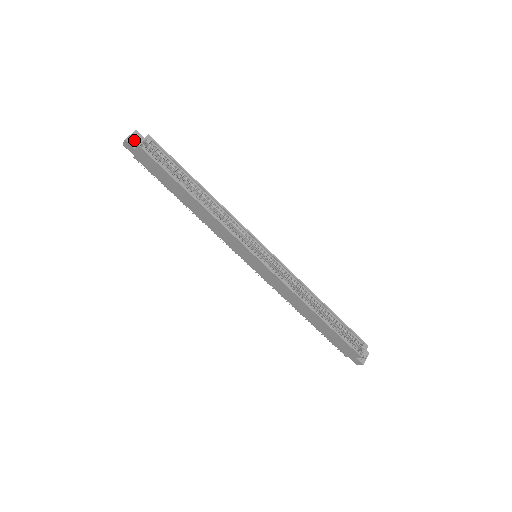
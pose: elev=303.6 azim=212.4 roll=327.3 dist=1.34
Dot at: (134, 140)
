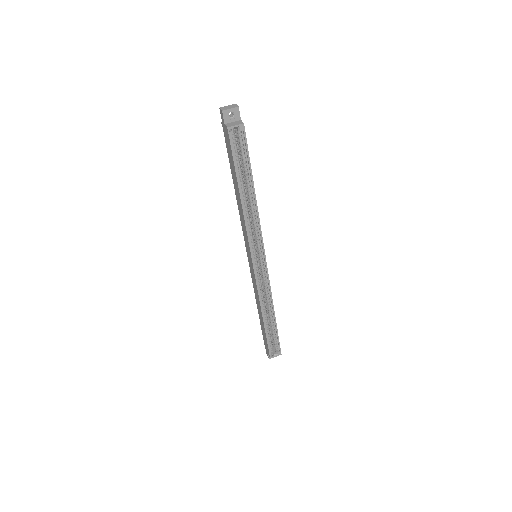
Dot at: (232, 111)
